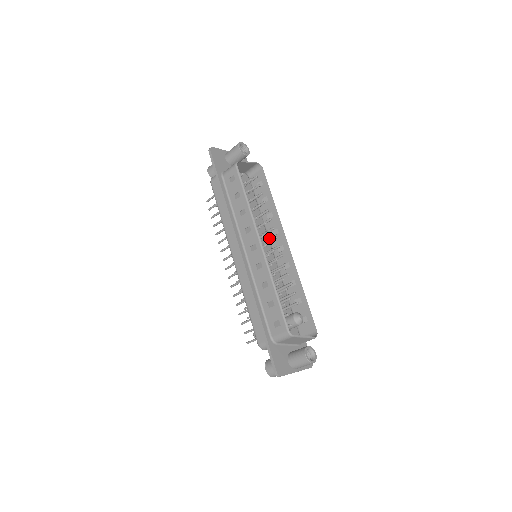
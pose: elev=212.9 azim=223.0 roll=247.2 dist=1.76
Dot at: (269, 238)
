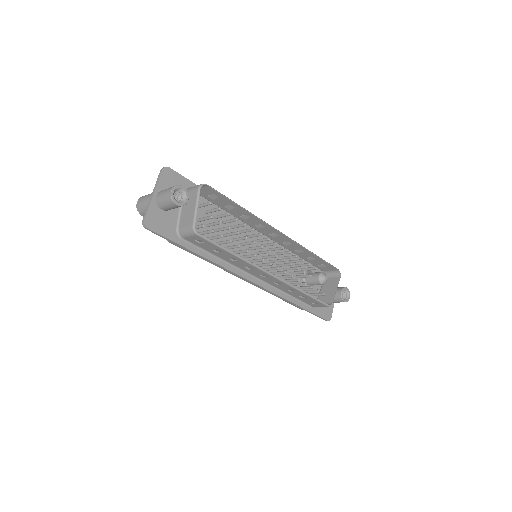
Dot at: occluded
